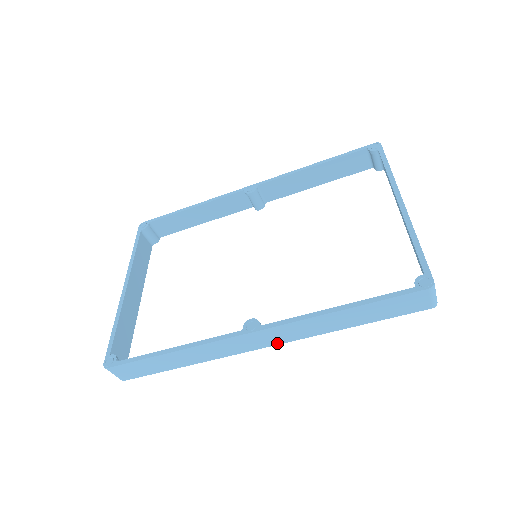
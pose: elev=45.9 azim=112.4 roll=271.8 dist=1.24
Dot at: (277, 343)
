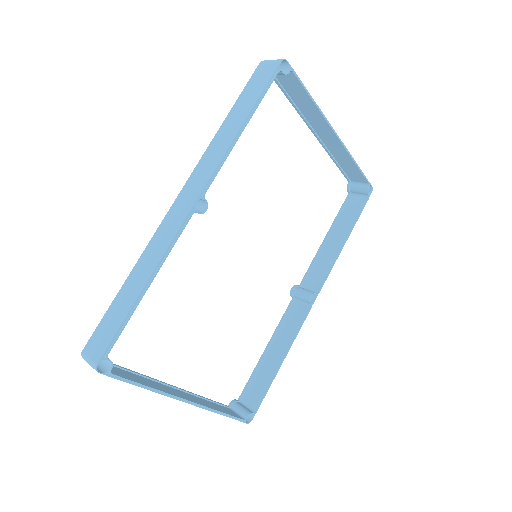
Dot at: (203, 187)
